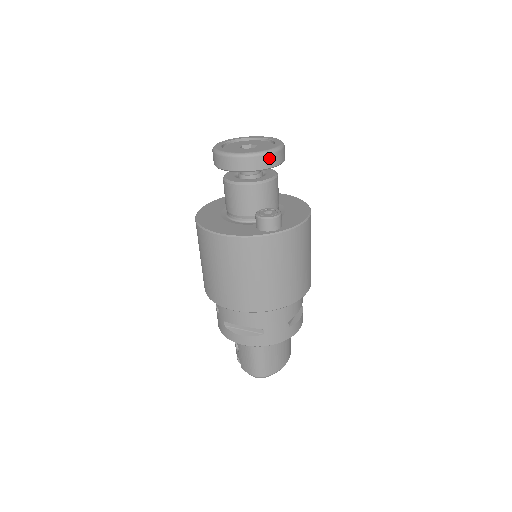
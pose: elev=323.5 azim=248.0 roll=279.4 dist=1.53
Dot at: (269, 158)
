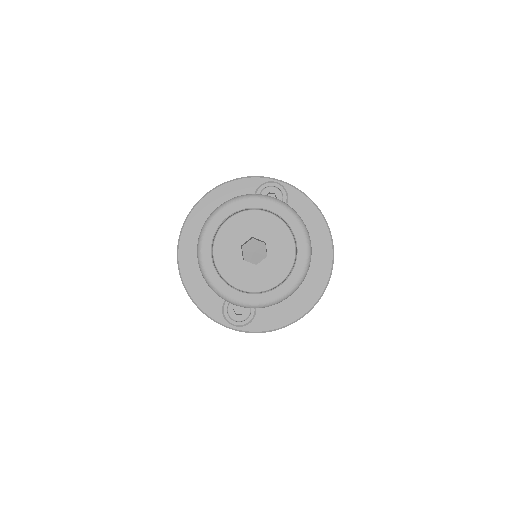
Dot at: (250, 307)
